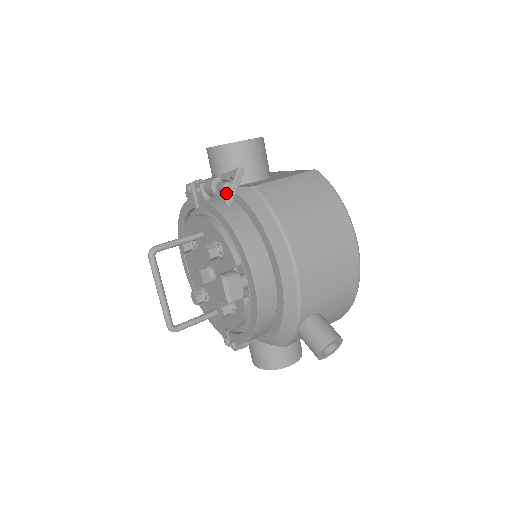
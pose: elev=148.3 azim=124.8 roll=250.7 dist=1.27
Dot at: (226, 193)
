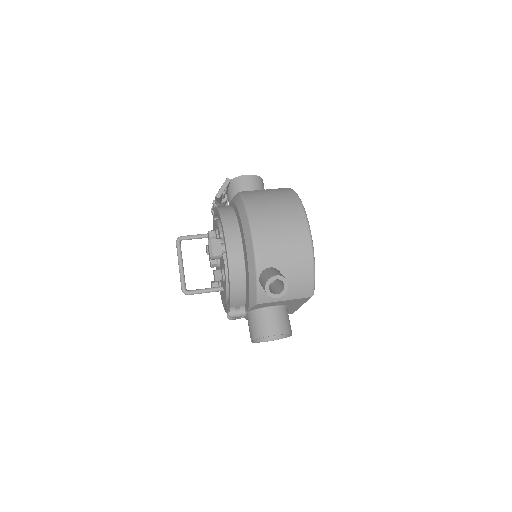
Dot at: (218, 193)
